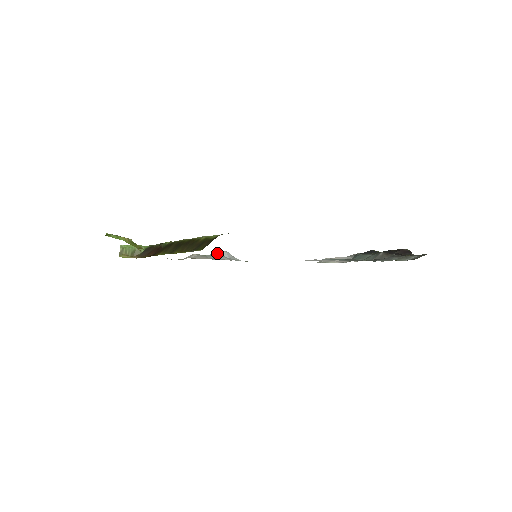
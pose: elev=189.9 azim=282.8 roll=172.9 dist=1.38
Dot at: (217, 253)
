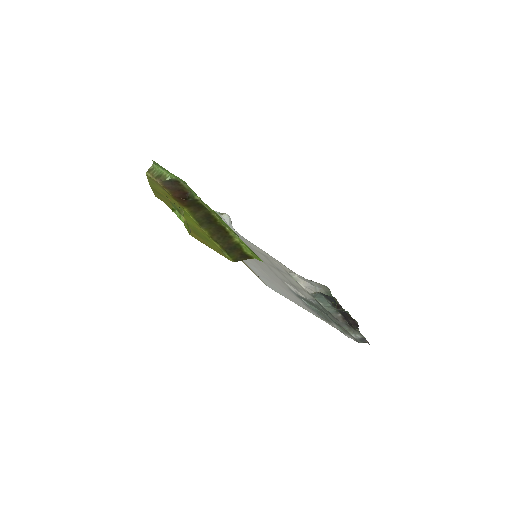
Dot at: (222, 214)
